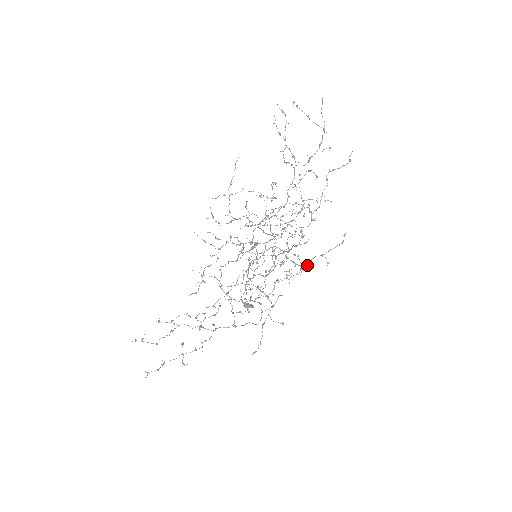
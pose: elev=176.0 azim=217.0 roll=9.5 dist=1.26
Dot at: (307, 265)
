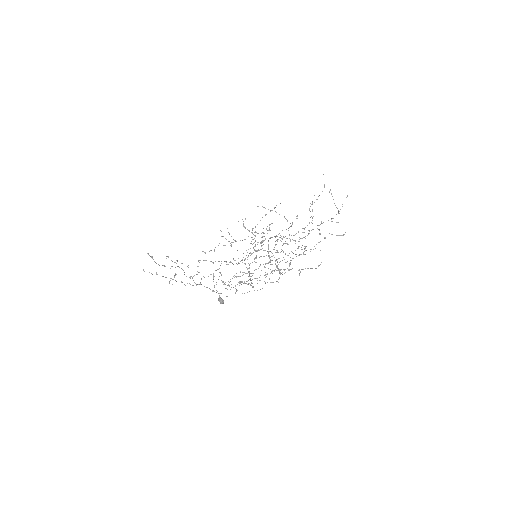
Dot at: occluded
